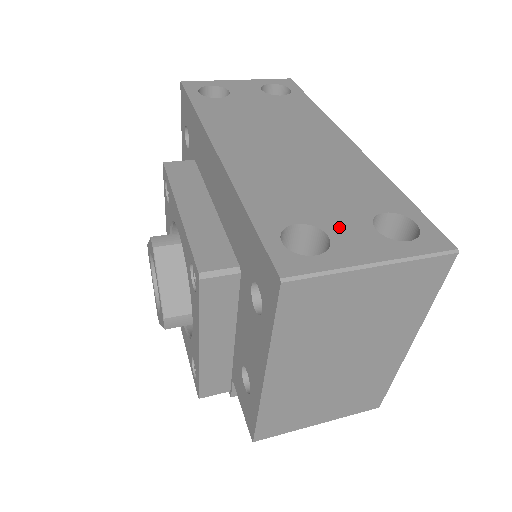
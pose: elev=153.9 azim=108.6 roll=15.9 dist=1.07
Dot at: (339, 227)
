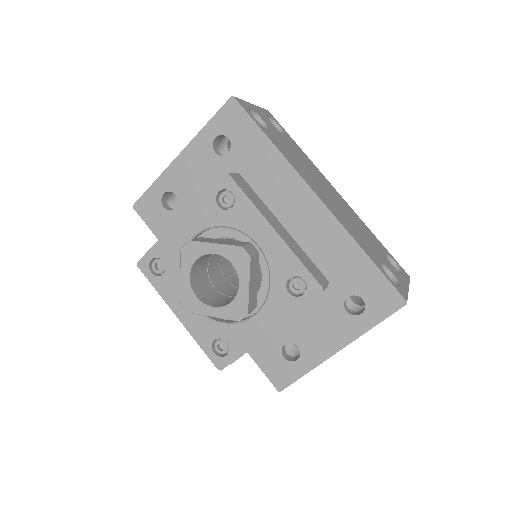
Dot at: (389, 265)
